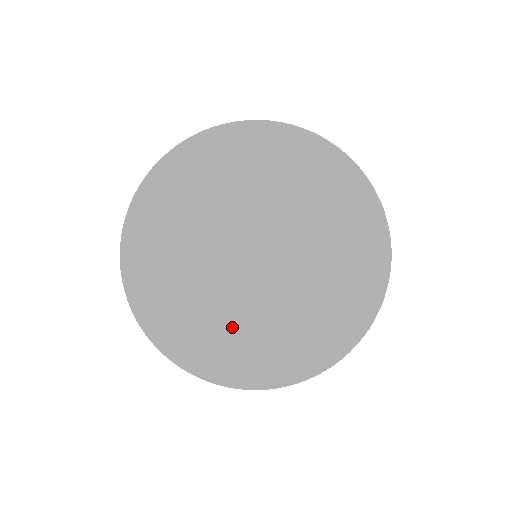
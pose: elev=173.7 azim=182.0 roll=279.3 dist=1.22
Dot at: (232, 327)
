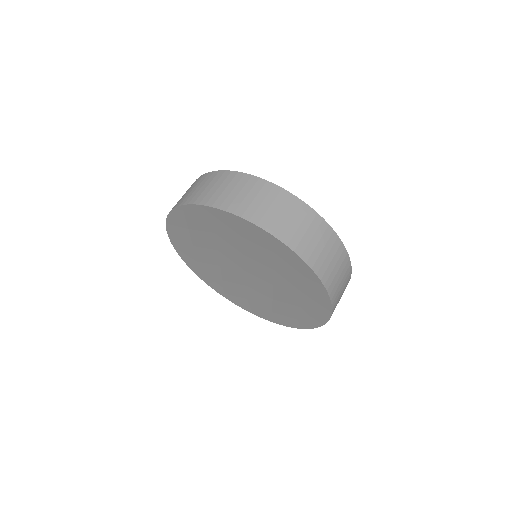
Dot at: (239, 290)
